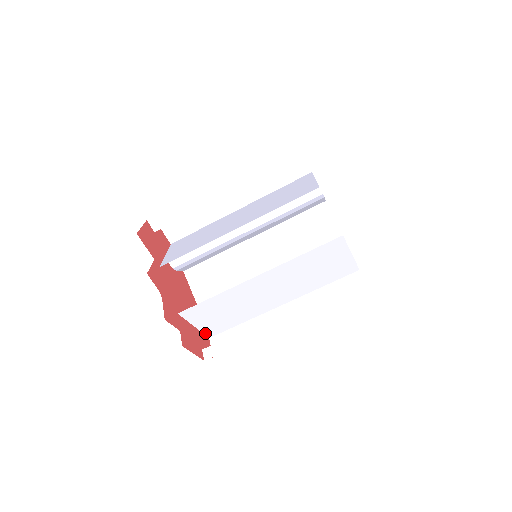
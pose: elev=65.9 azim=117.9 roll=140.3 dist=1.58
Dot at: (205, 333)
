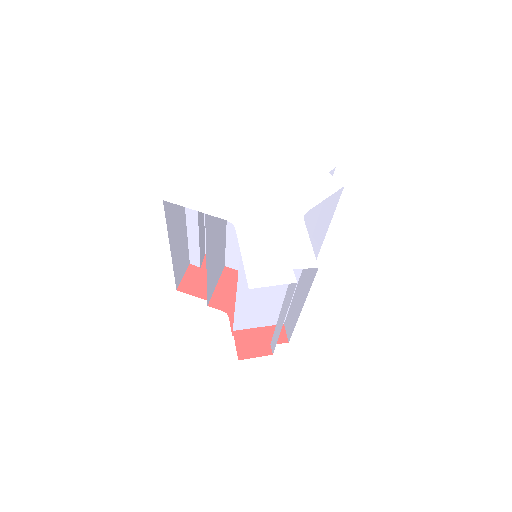
Dot at: (275, 324)
